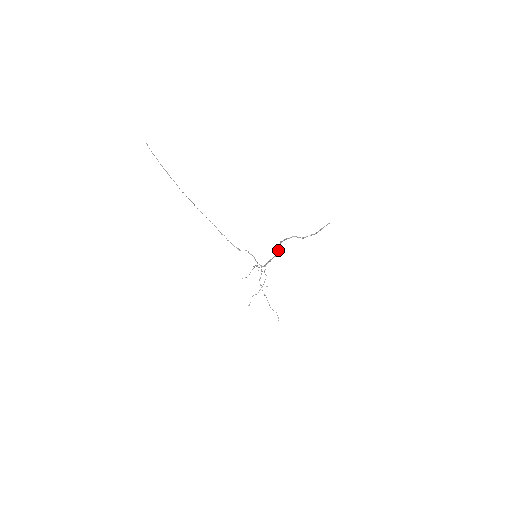
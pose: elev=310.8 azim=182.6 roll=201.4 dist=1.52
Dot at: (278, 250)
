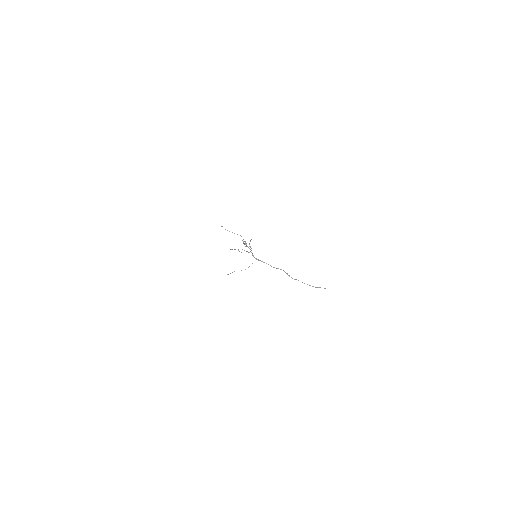
Dot at: (277, 268)
